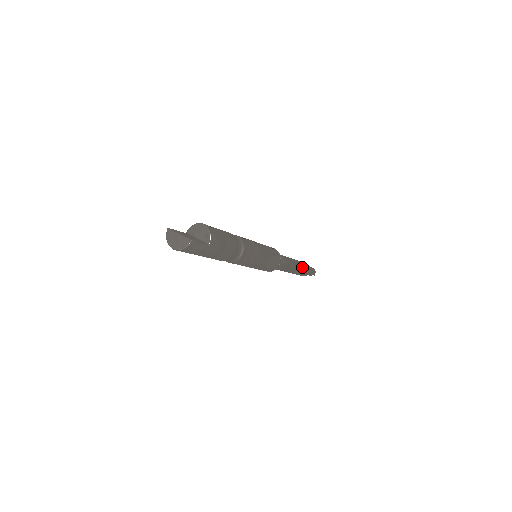
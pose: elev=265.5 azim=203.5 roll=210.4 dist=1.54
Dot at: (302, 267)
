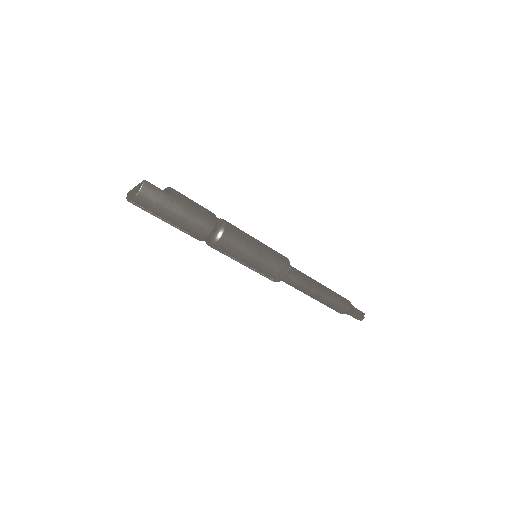
Dot at: (334, 293)
